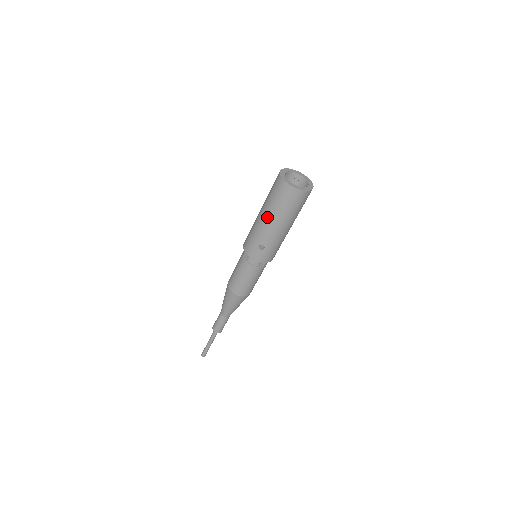
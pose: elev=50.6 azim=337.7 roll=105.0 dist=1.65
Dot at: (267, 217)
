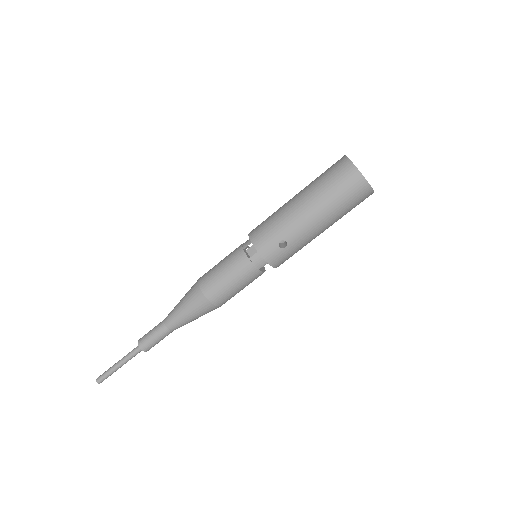
Dot at: (310, 206)
